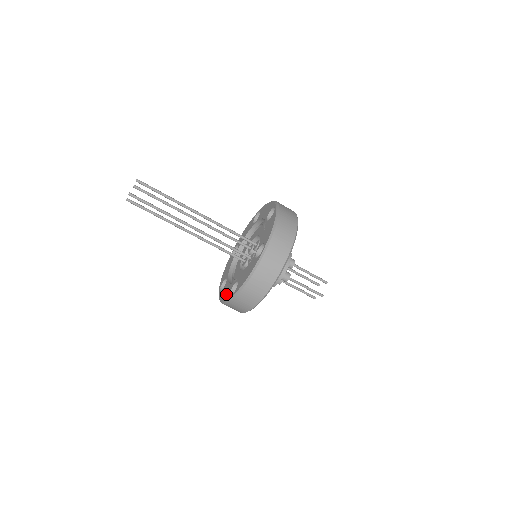
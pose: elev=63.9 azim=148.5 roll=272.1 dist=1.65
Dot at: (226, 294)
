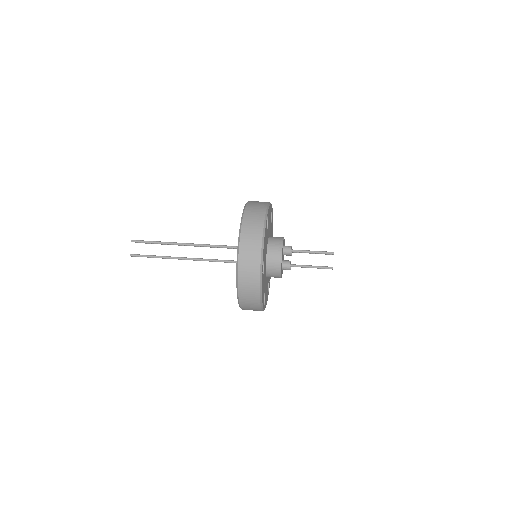
Dot at: occluded
